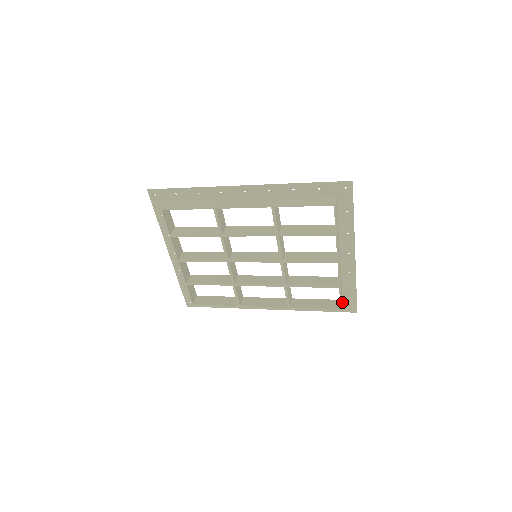
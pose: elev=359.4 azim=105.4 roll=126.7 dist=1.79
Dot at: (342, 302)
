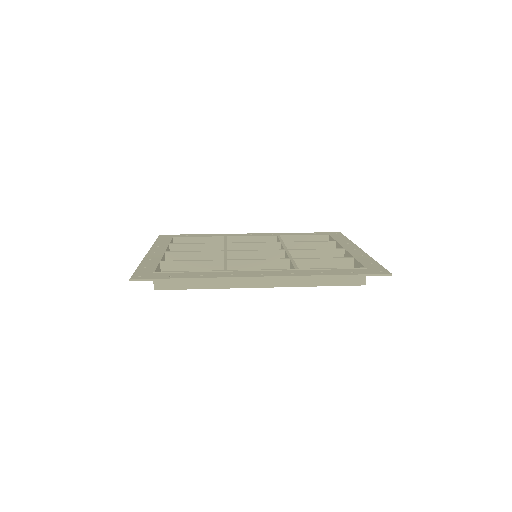
Dot at: occluded
